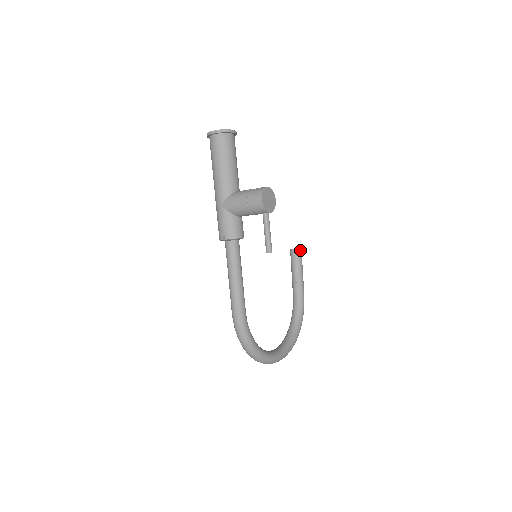
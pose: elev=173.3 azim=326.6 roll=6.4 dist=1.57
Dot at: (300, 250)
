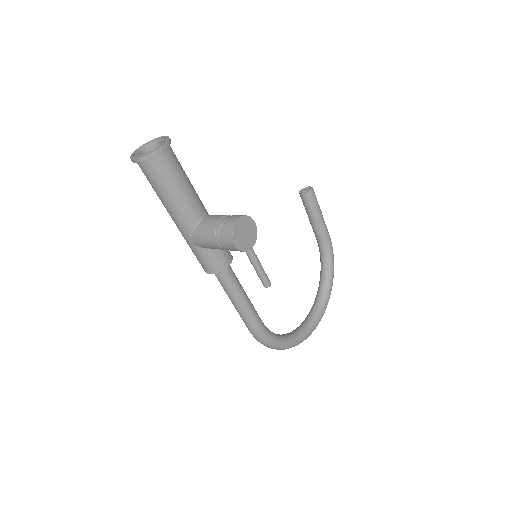
Dot at: (311, 192)
